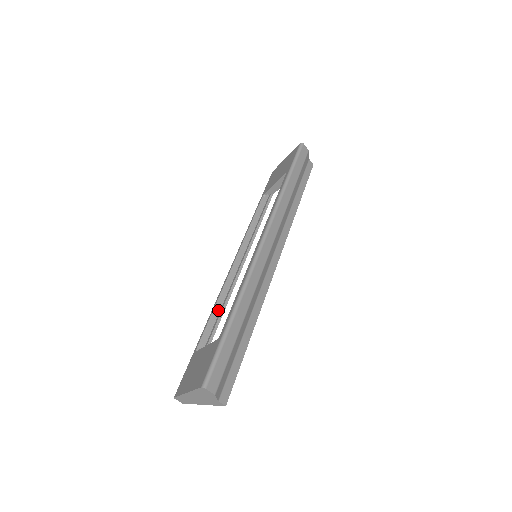
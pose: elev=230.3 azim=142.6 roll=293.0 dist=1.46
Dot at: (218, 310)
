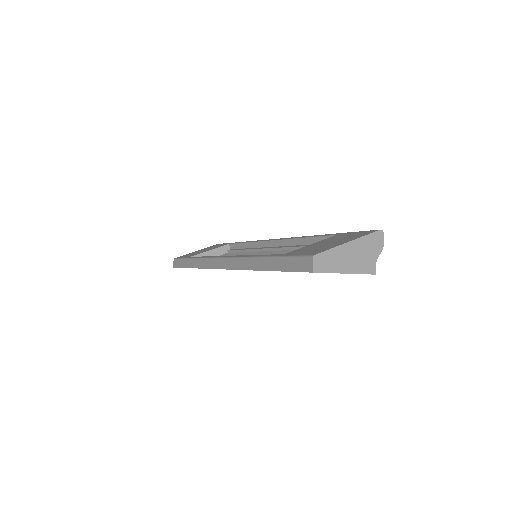
Dot at: occluded
